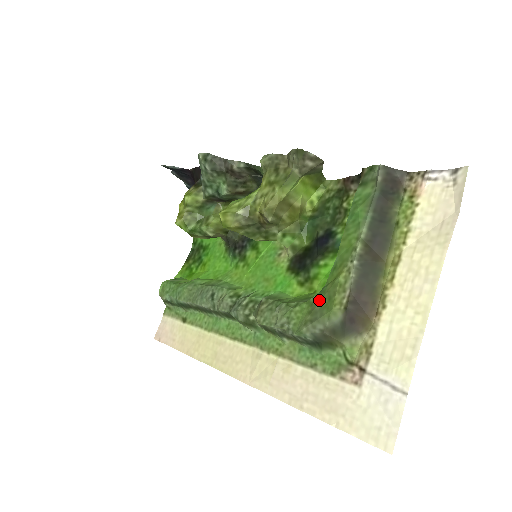
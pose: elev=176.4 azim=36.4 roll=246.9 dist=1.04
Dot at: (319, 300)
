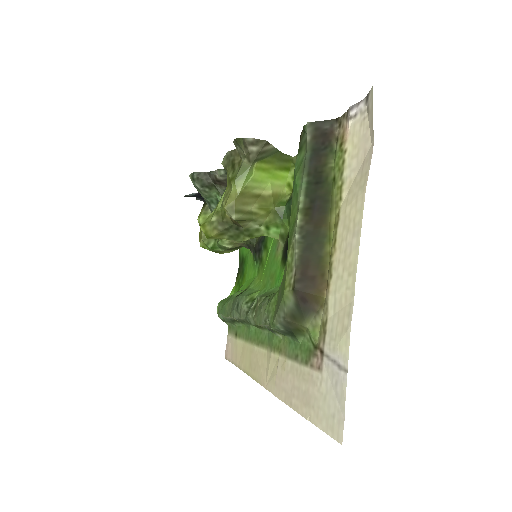
Dot at: occluded
